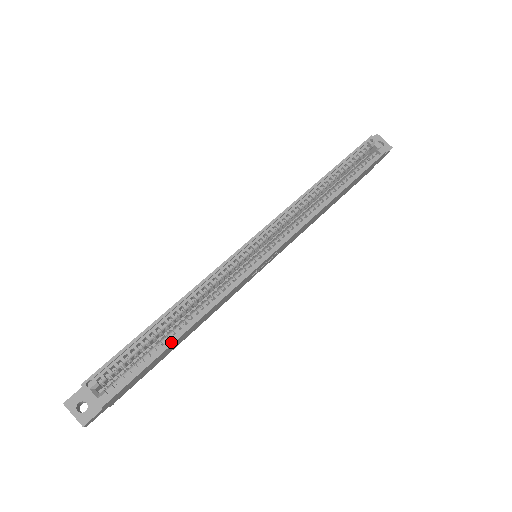
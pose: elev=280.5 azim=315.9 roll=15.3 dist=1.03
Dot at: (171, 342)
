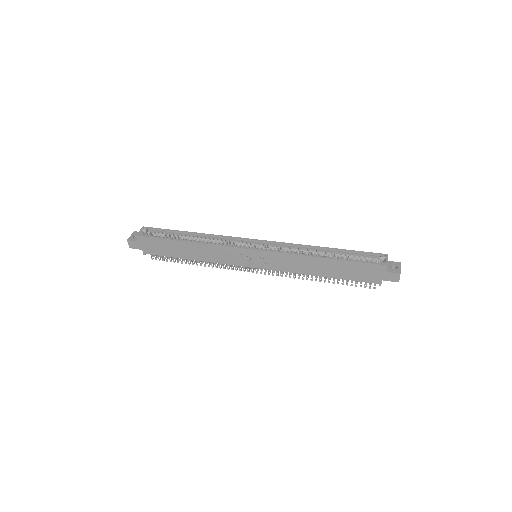
Dot at: (179, 240)
